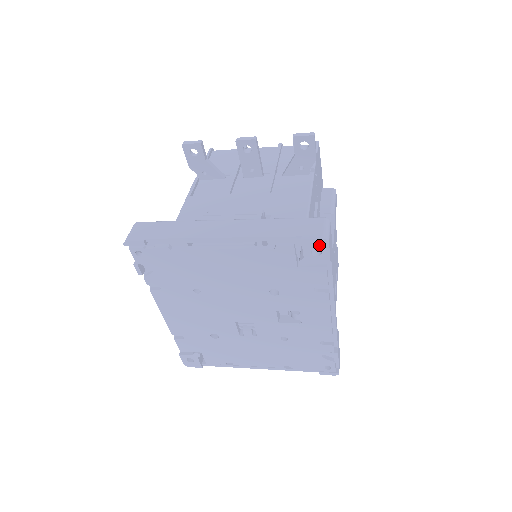
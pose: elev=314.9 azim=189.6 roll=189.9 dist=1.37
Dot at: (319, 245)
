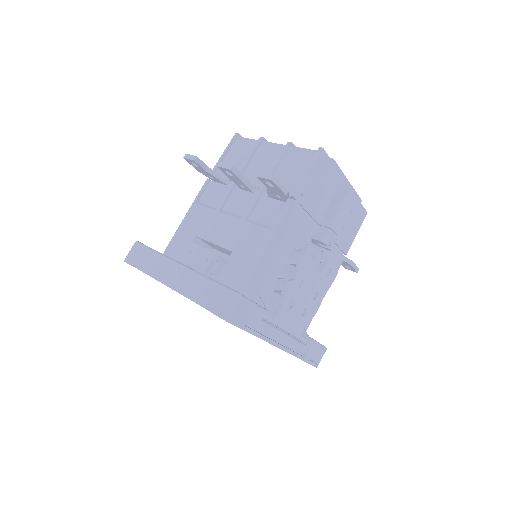
Dot at: occluded
